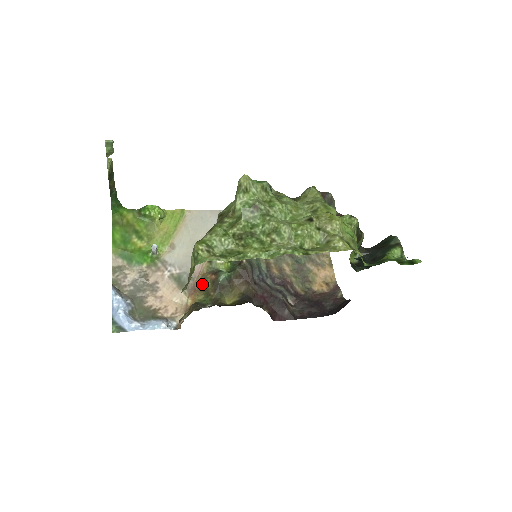
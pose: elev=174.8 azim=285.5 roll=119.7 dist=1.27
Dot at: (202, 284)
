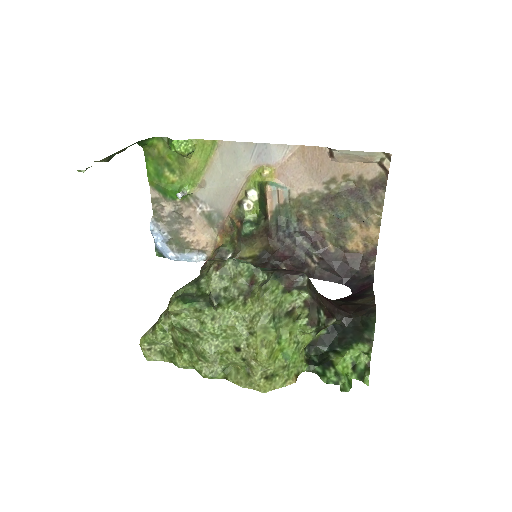
Dot at: (230, 226)
